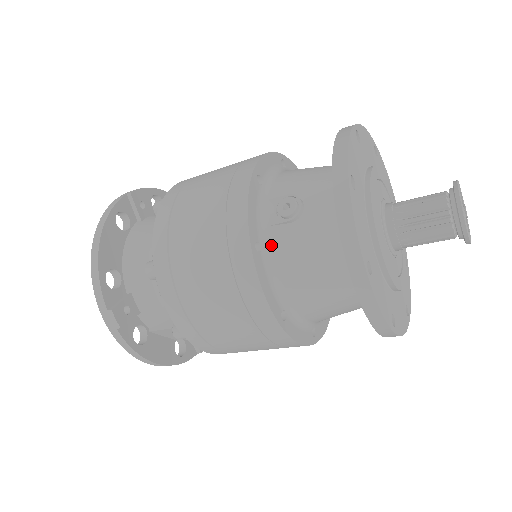
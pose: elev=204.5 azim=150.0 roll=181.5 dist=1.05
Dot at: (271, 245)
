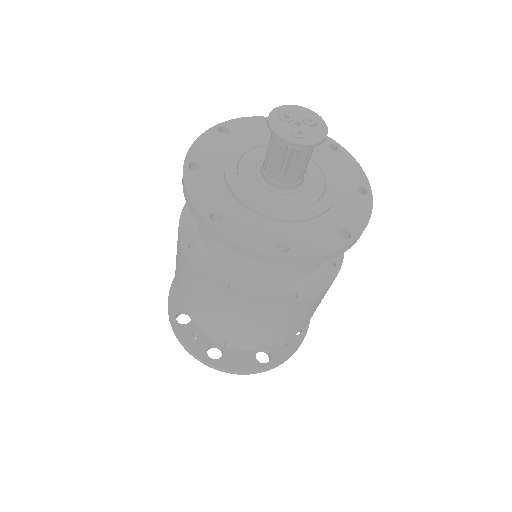
Dot at: (201, 240)
